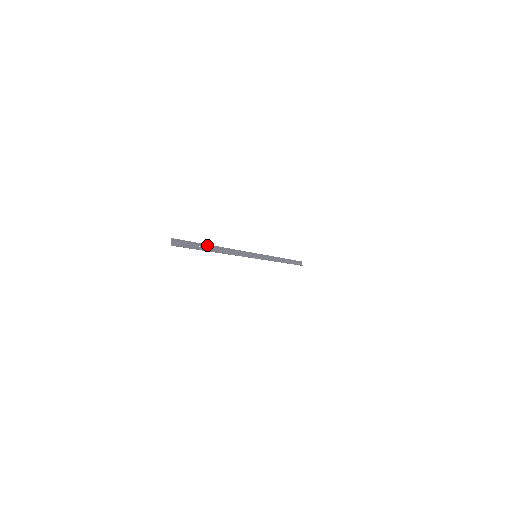
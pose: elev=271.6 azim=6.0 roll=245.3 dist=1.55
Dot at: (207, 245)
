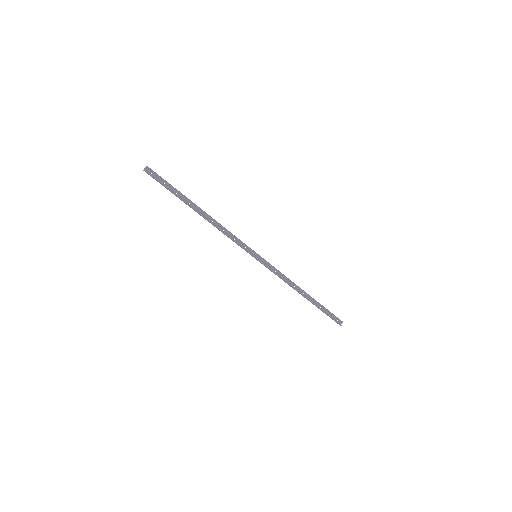
Dot at: (187, 198)
